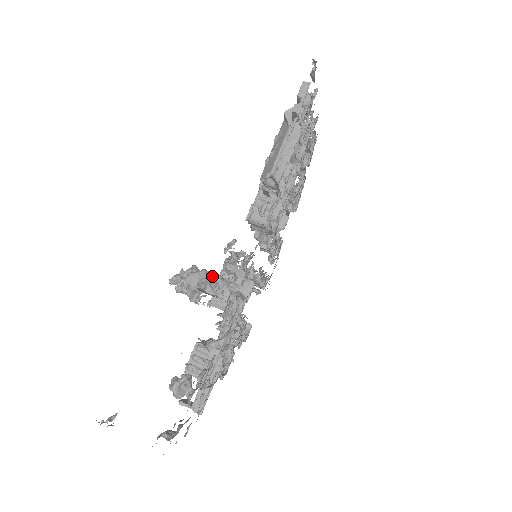
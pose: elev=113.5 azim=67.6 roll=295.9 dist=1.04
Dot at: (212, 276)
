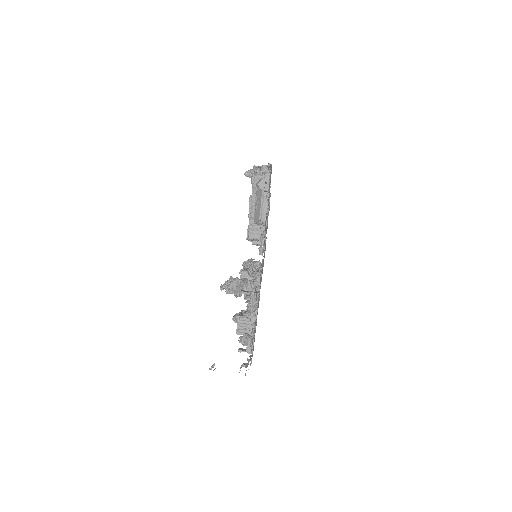
Dot at: (243, 280)
